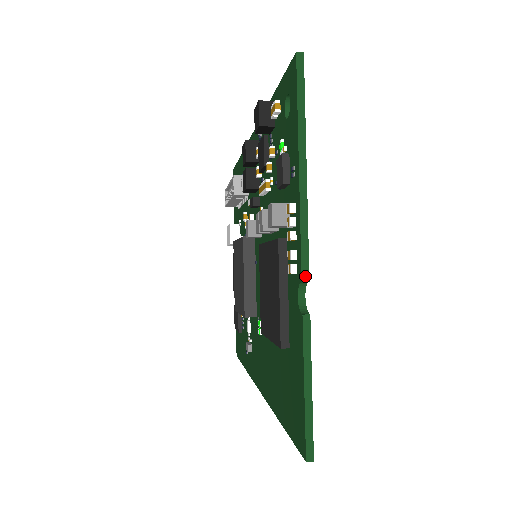
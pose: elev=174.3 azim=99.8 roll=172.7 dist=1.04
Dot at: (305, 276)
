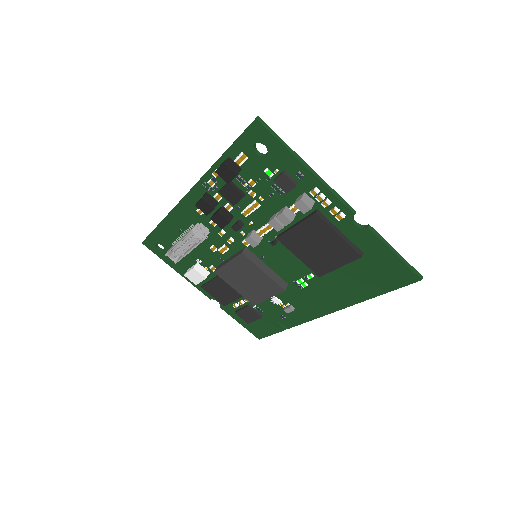
Dot at: (353, 211)
